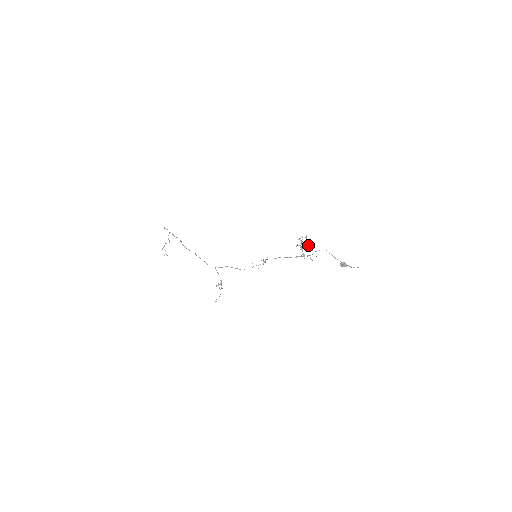
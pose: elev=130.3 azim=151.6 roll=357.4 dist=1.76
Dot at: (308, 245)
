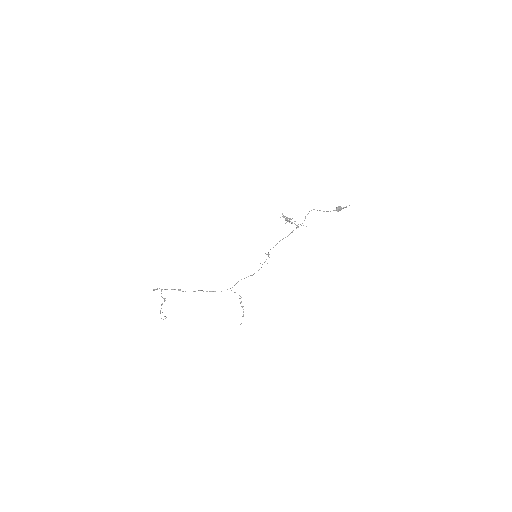
Dot at: (290, 219)
